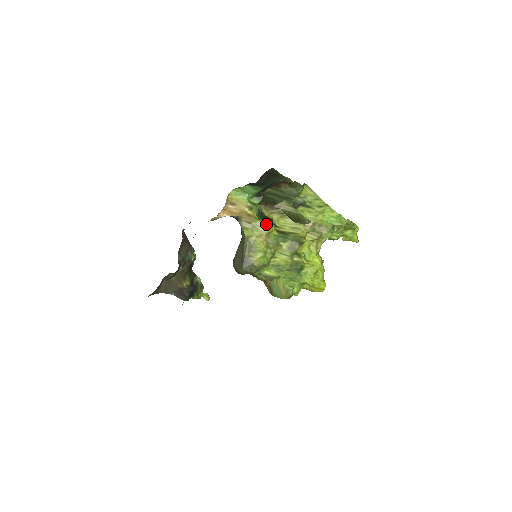
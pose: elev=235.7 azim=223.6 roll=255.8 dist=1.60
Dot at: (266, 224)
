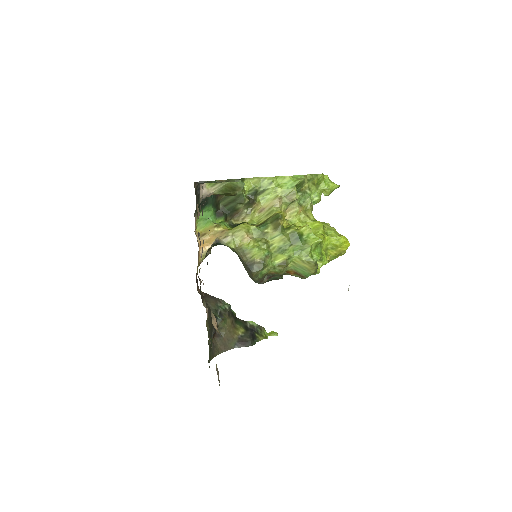
Dot at: (239, 226)
